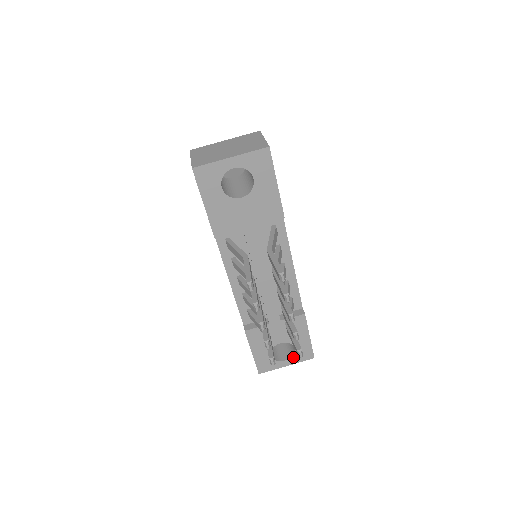
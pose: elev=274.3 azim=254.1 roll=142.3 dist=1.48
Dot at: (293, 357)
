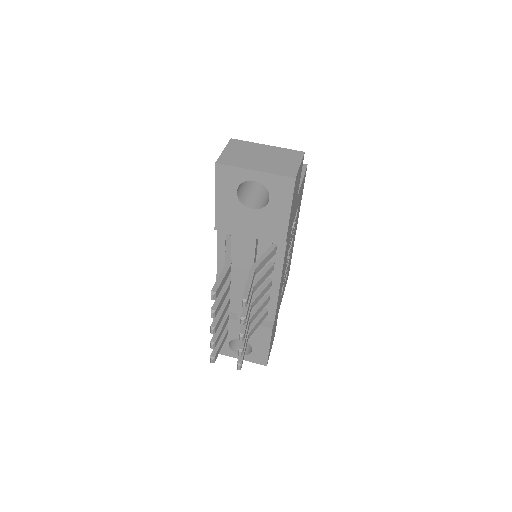
Dot at: (248, 355)
